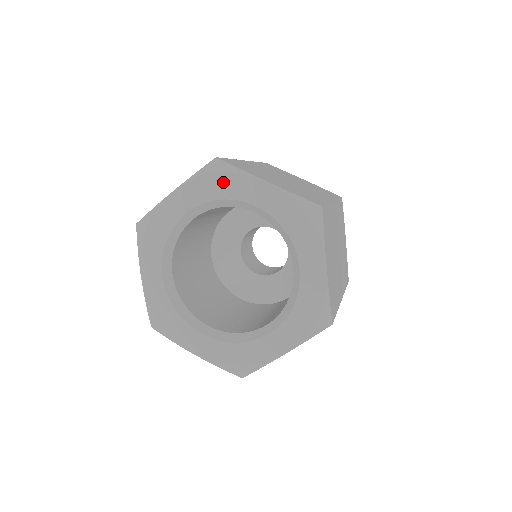
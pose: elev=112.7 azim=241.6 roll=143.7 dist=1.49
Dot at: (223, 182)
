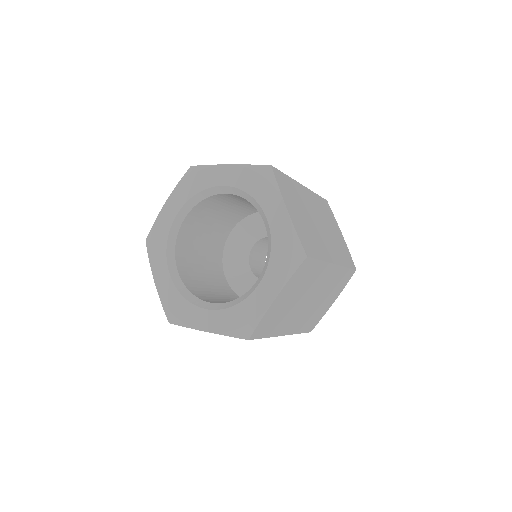
Dot at: (261, 185)
